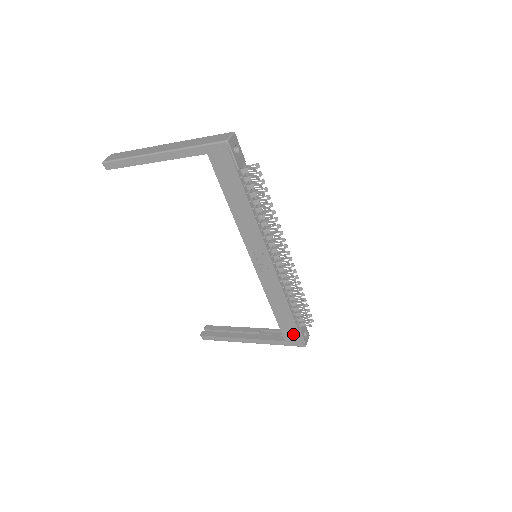
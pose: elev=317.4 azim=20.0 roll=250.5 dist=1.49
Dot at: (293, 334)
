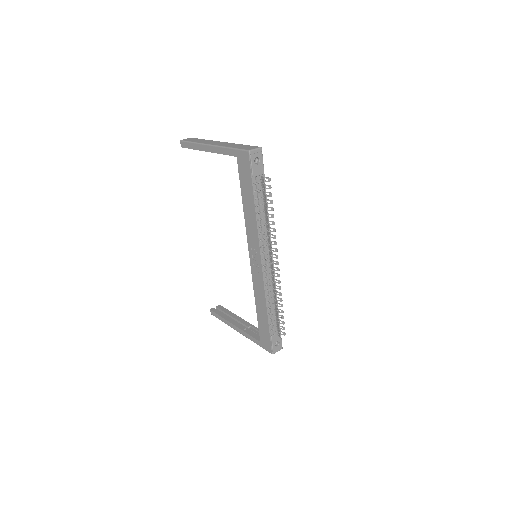
Dot at: (266, 338)
